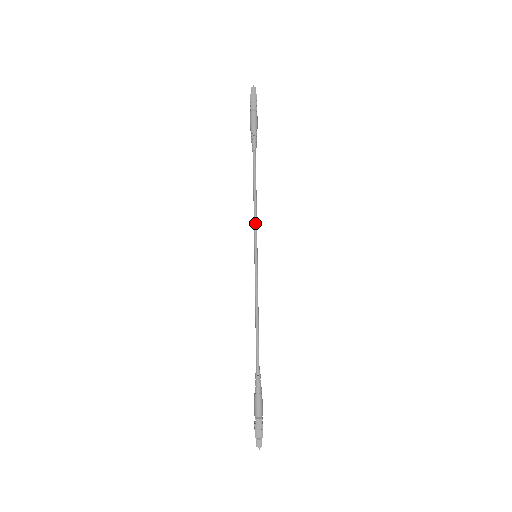
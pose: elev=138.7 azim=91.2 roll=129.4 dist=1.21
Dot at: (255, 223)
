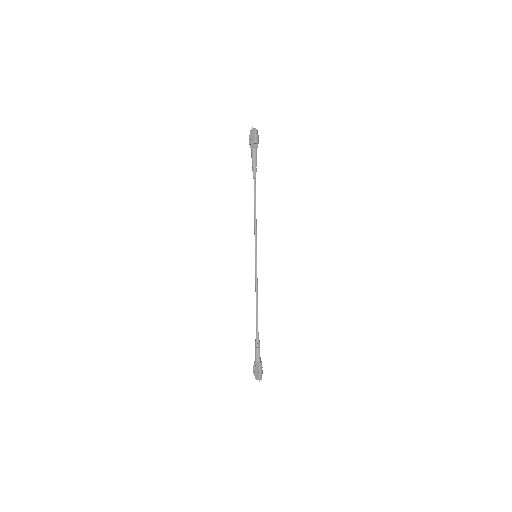
Dot at: (256, 233)
